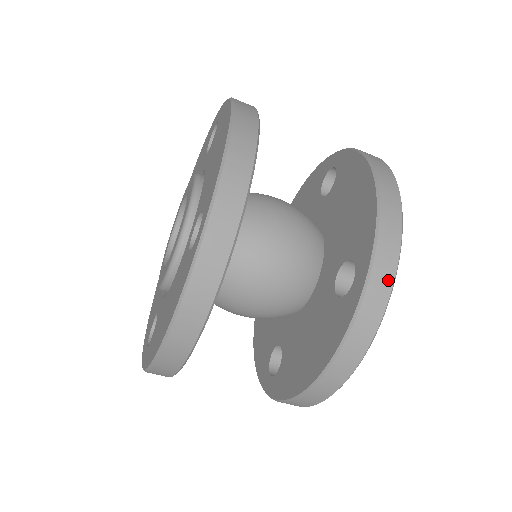
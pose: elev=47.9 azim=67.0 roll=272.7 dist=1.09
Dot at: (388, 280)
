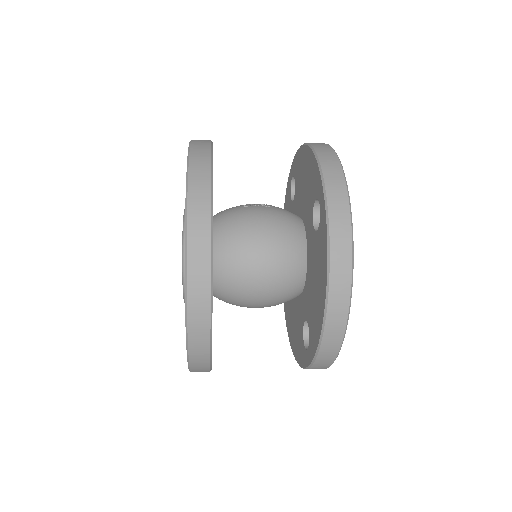
Dot at: (326, 365)
